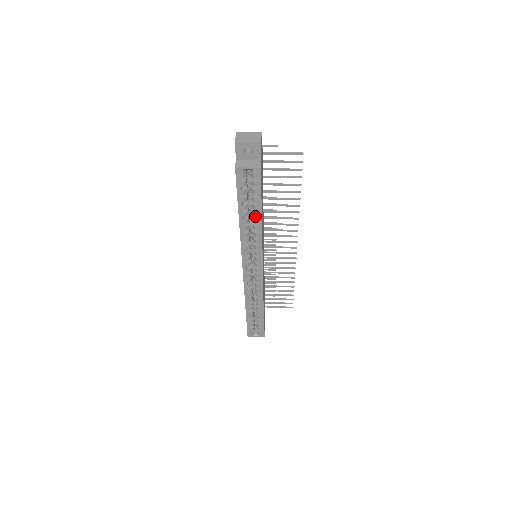
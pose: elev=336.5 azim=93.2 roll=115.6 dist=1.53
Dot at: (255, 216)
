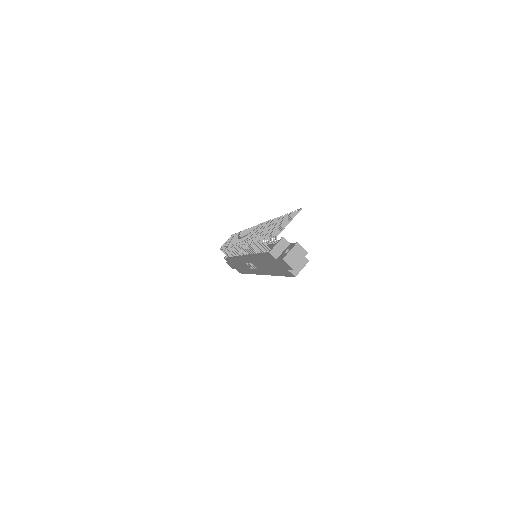
Dot at: occluded
